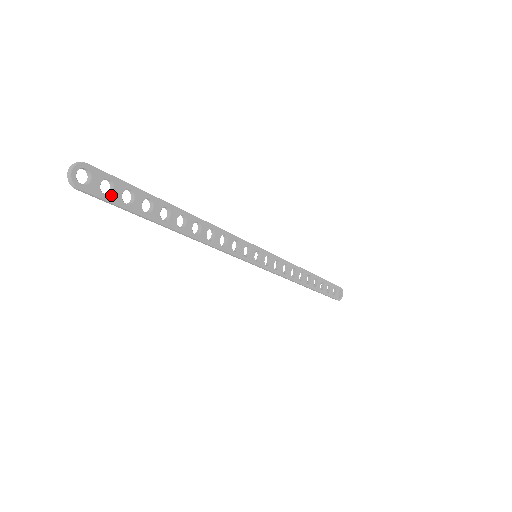
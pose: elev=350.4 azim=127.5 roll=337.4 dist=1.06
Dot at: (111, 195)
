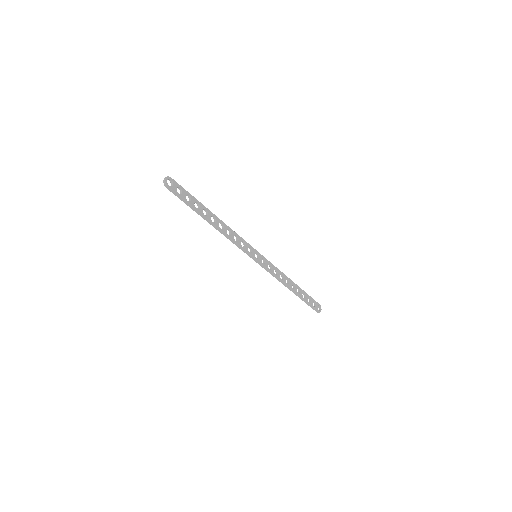
Dot at: (181, 194)
